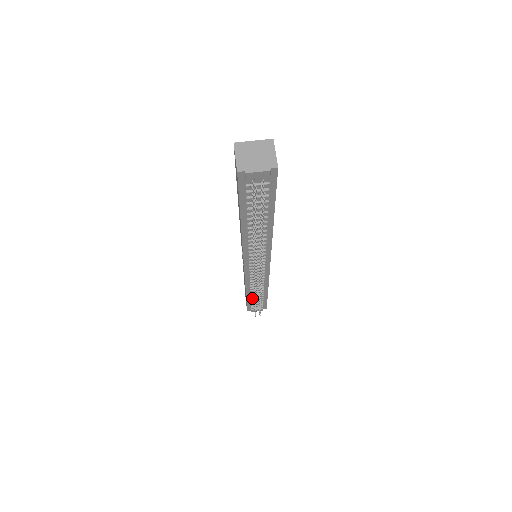
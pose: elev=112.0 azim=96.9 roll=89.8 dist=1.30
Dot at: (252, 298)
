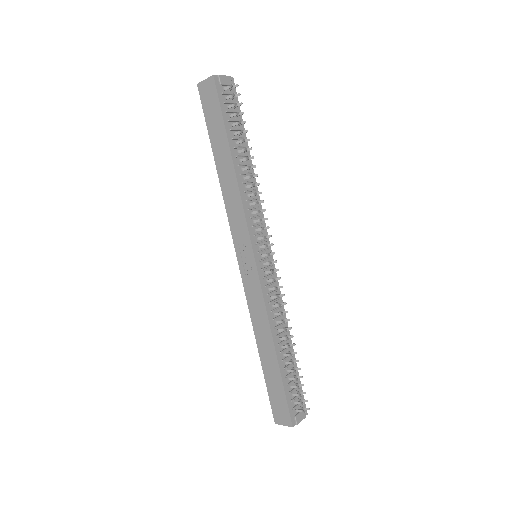
Dot at: (284, 367)
